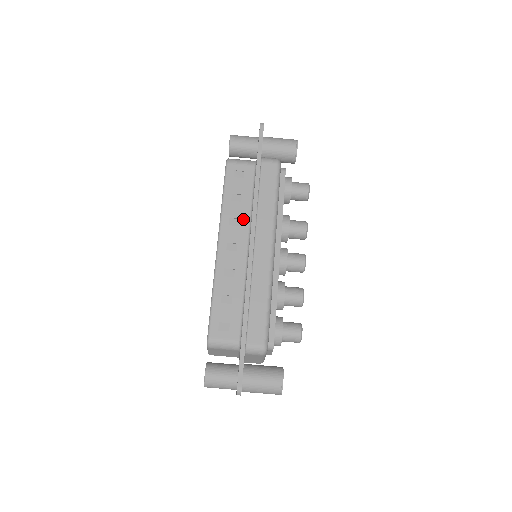
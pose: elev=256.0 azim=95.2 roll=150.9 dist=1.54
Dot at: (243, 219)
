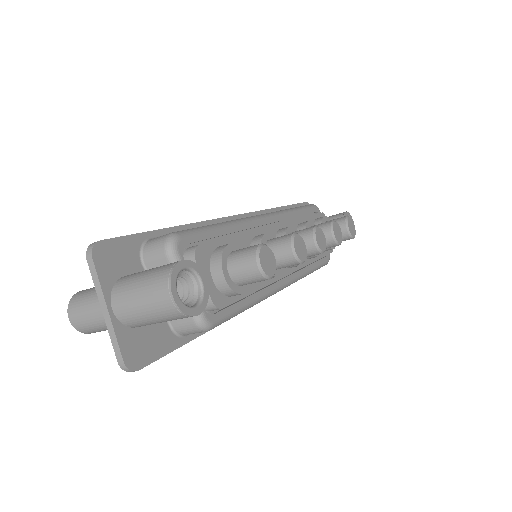
Dot at: occluded
